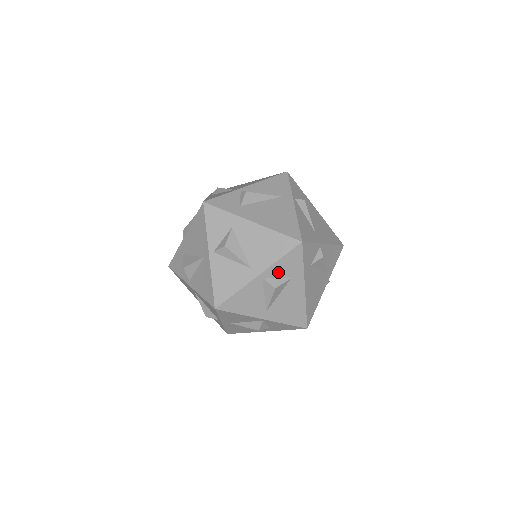
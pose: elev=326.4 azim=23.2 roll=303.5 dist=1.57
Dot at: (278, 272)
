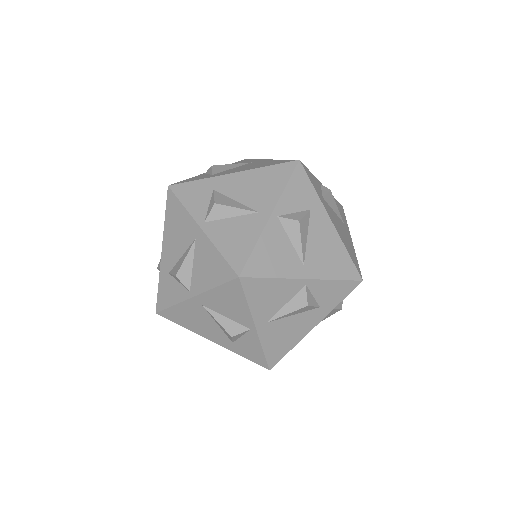
Dot at: (292, 205)
